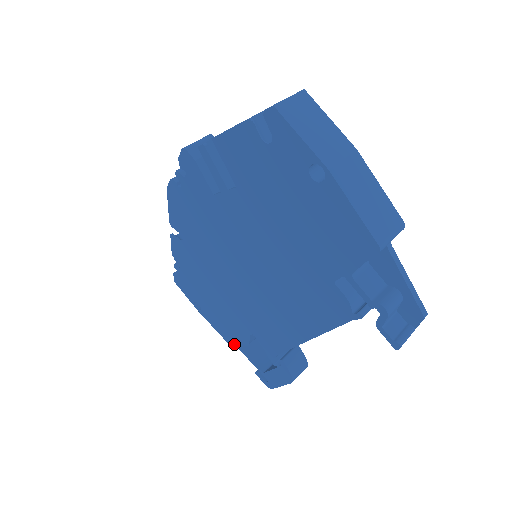
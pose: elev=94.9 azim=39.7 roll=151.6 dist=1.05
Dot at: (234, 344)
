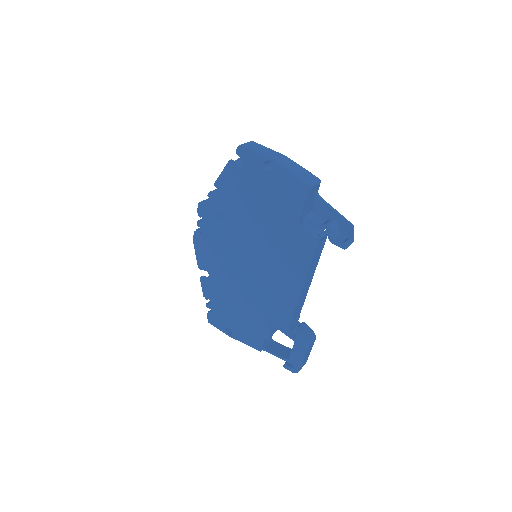
Dot at: (261, 346)
